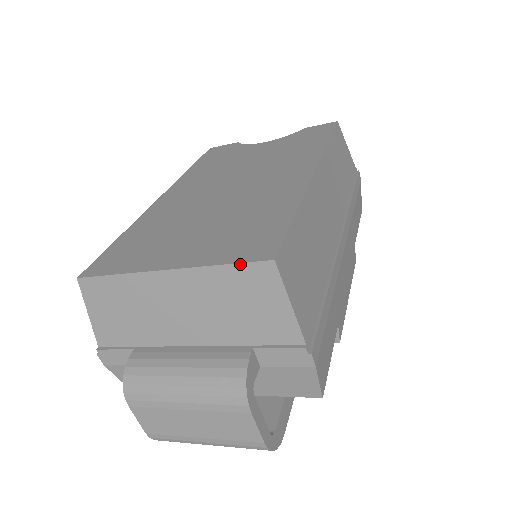
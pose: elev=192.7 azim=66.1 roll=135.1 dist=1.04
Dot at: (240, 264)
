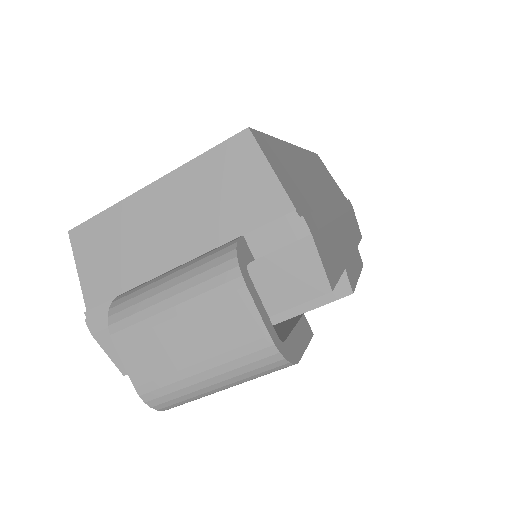
Dot at: (218, 146)
